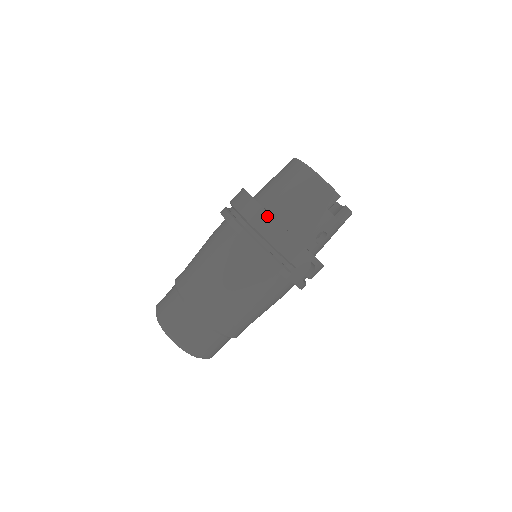
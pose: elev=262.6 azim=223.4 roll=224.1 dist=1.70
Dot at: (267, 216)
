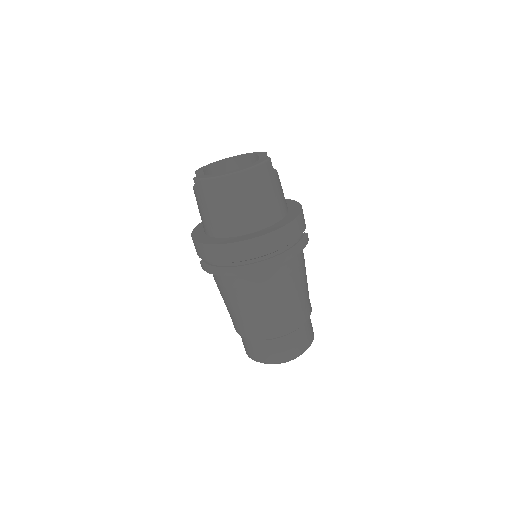
Dot at: (273, 235)
